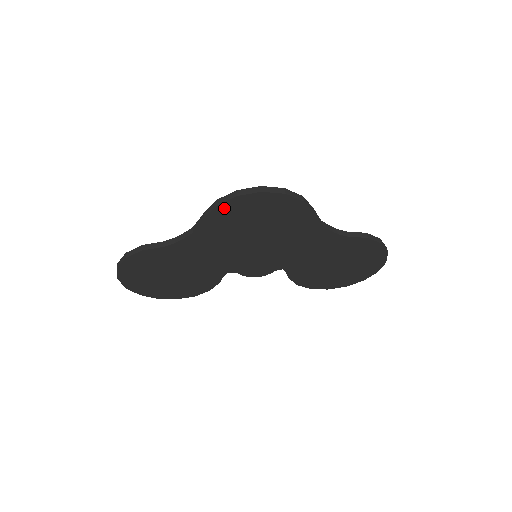
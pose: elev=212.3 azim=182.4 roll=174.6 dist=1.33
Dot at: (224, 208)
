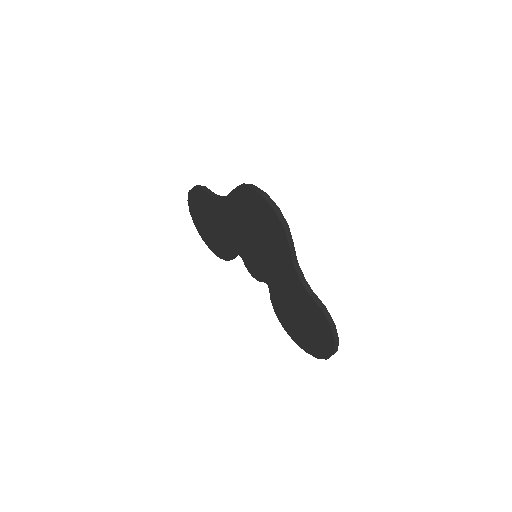
Dot at: (242, 191)
